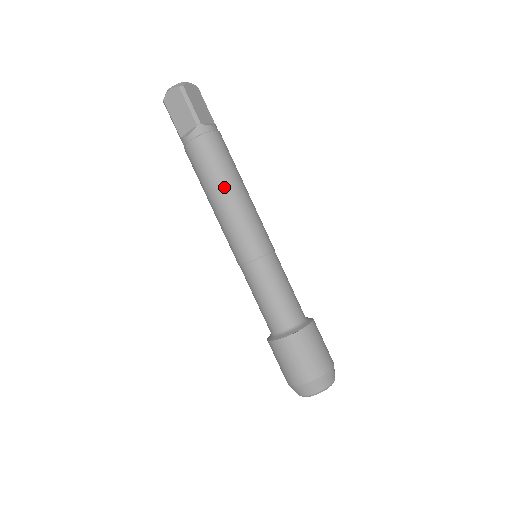
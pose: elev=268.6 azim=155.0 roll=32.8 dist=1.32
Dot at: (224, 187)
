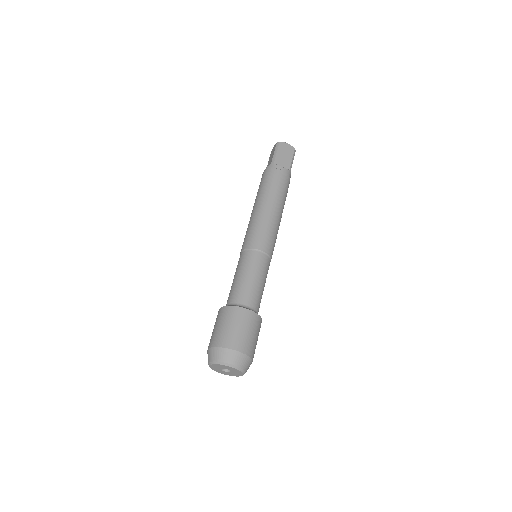
Dot at: (280, 206)
